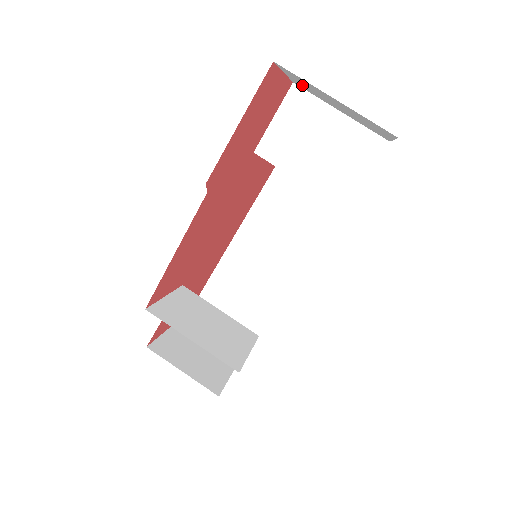
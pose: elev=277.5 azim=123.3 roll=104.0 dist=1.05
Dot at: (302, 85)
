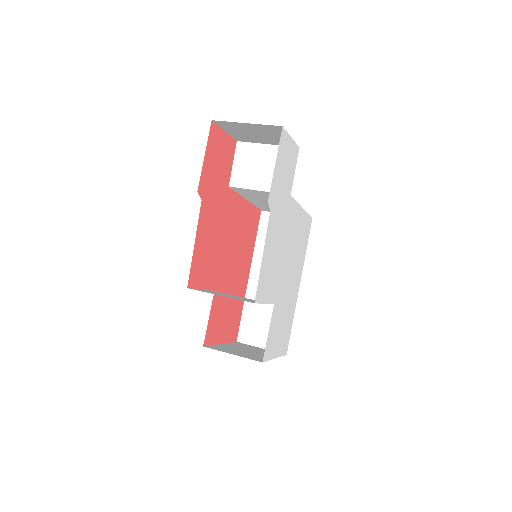
Dot at: (238, 135)
